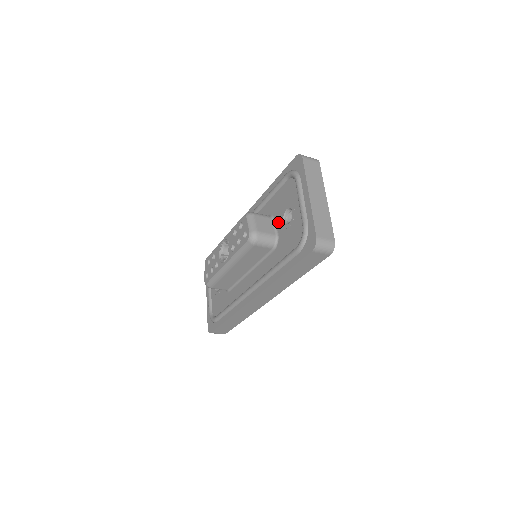
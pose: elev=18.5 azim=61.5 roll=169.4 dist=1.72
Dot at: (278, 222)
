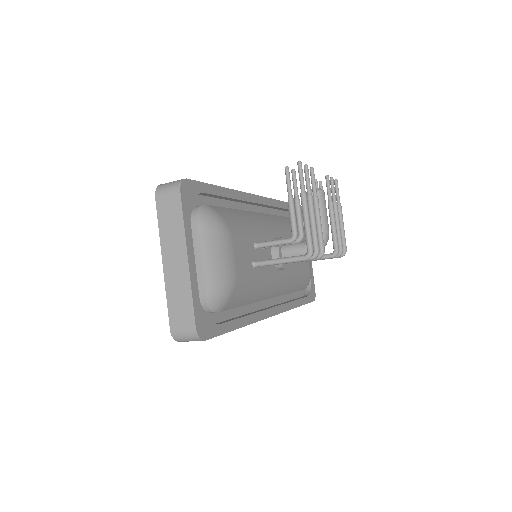
Dot at: occluded
